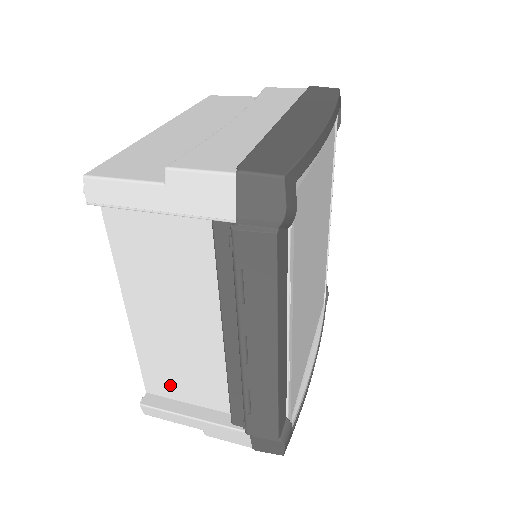
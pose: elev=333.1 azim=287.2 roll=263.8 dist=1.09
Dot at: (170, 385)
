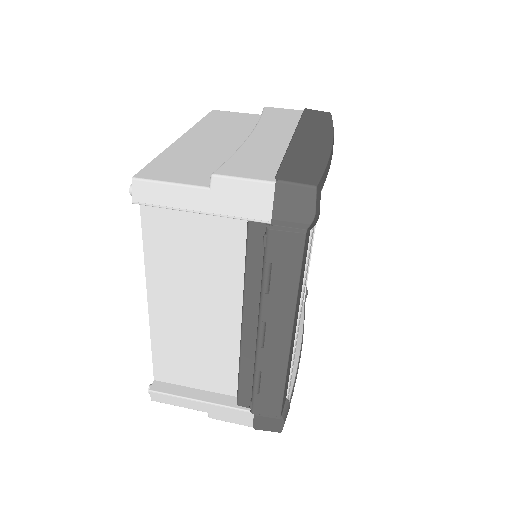
Dot at: (179, 372)
